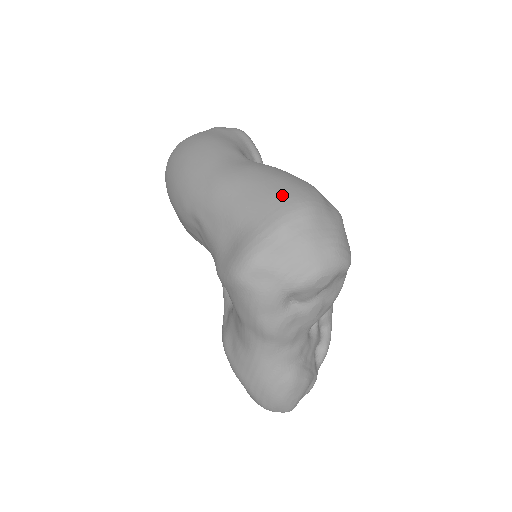
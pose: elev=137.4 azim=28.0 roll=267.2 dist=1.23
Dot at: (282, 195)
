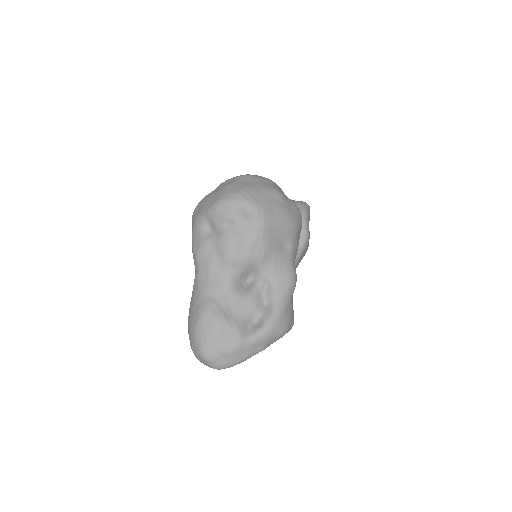
Dot at: occluded
